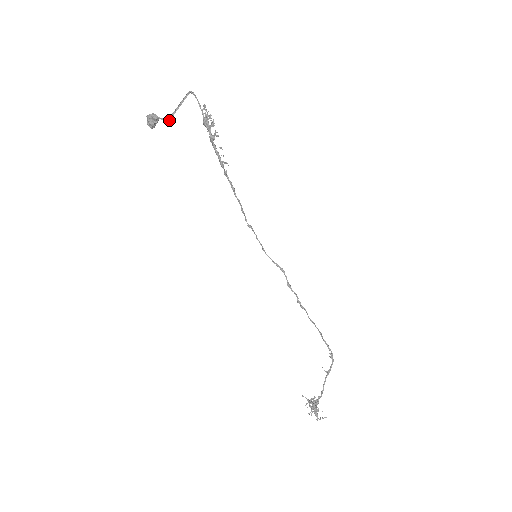
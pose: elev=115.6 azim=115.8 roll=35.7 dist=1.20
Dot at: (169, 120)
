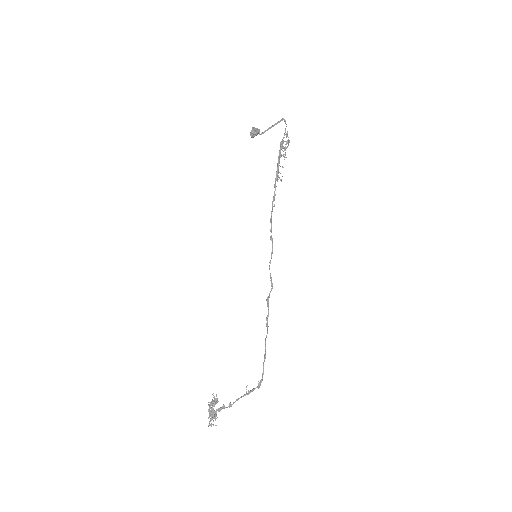
Dot at: (262, 133)
